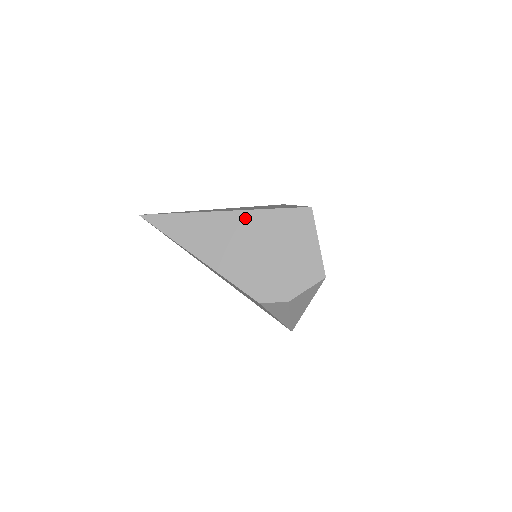
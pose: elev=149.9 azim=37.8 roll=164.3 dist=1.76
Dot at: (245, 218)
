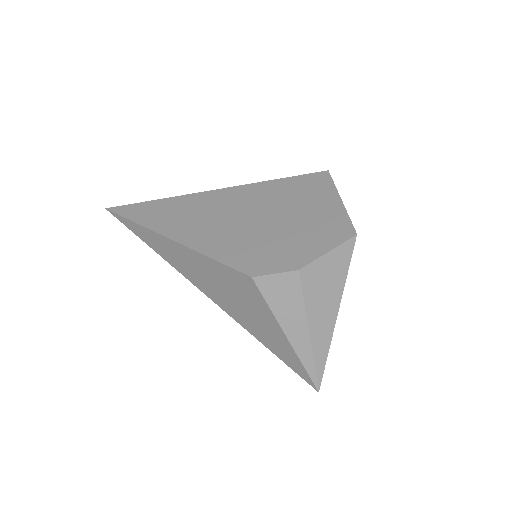
Dot at: (239, 192)
